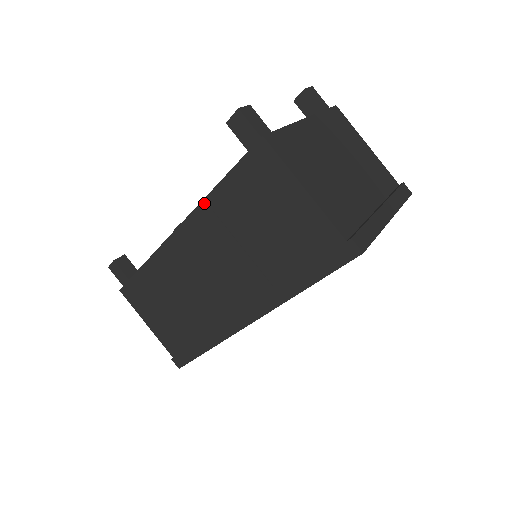
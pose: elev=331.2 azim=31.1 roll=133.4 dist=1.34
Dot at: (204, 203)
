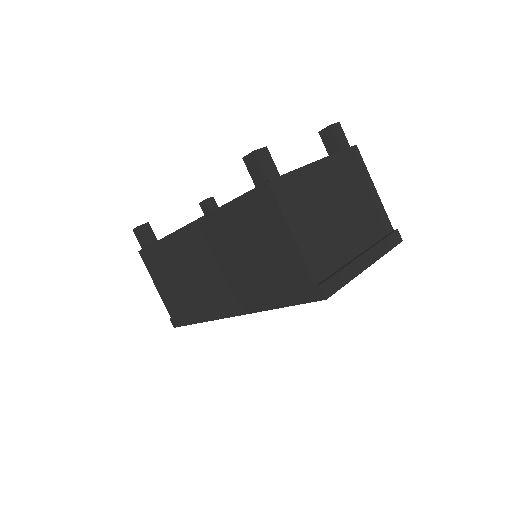
Dot at: (214, 213)
